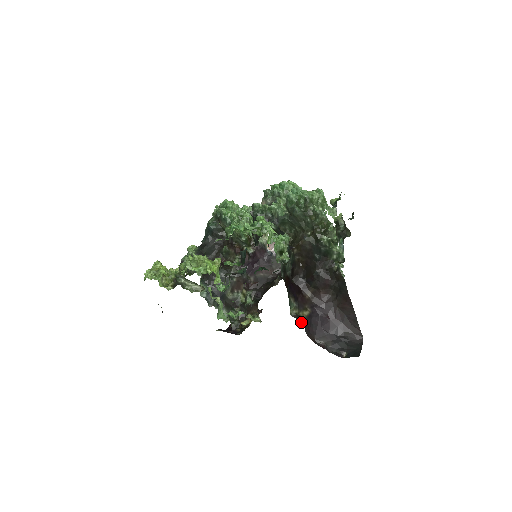
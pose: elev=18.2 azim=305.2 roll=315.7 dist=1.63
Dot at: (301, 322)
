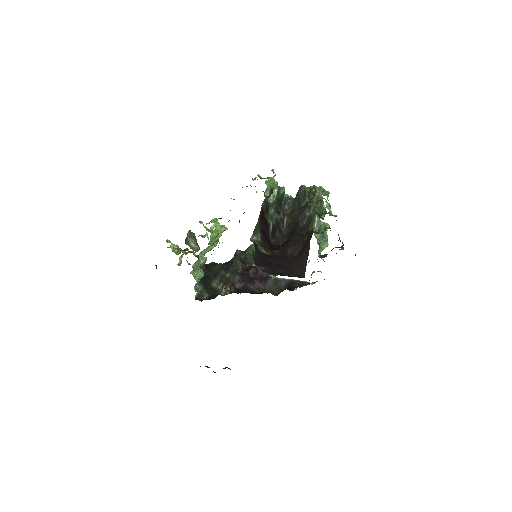
Dot at: (255, 246)
